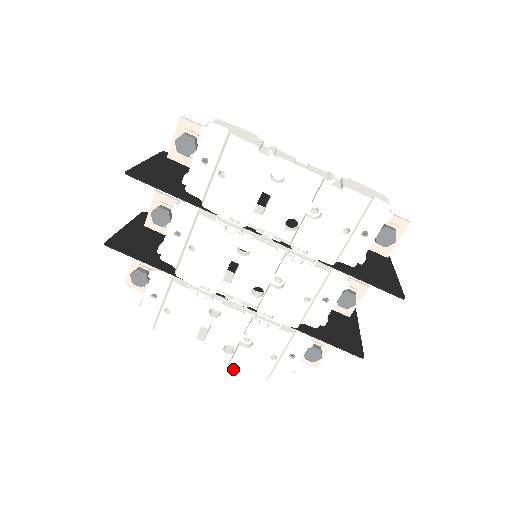
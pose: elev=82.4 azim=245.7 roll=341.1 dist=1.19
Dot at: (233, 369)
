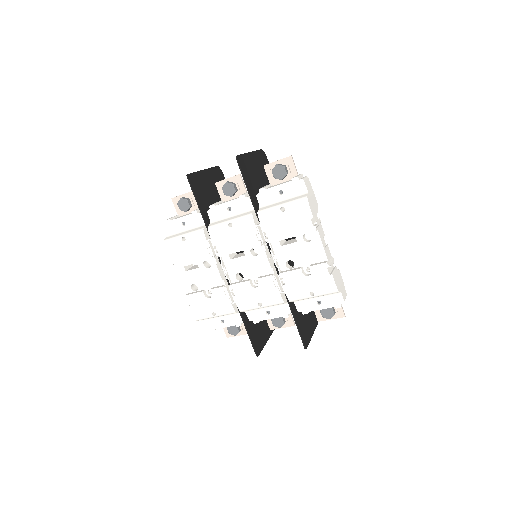
Dot at: (187, 299)
